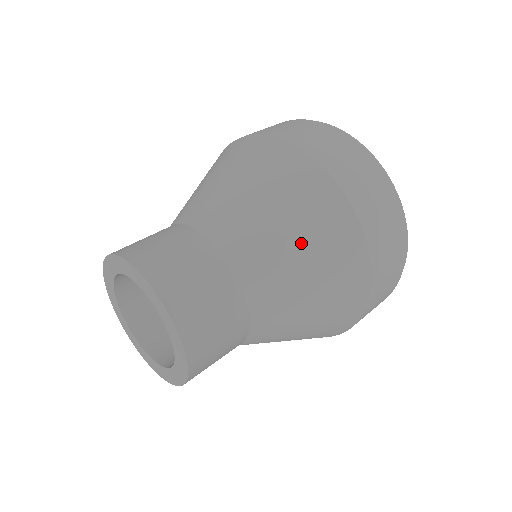
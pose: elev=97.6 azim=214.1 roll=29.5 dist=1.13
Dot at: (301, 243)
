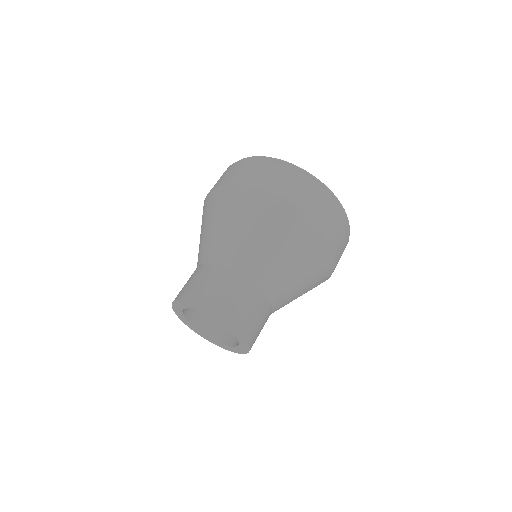
Dot at: (276, 244)
